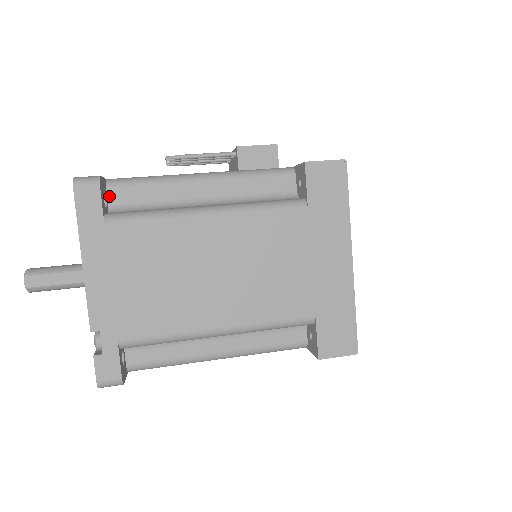
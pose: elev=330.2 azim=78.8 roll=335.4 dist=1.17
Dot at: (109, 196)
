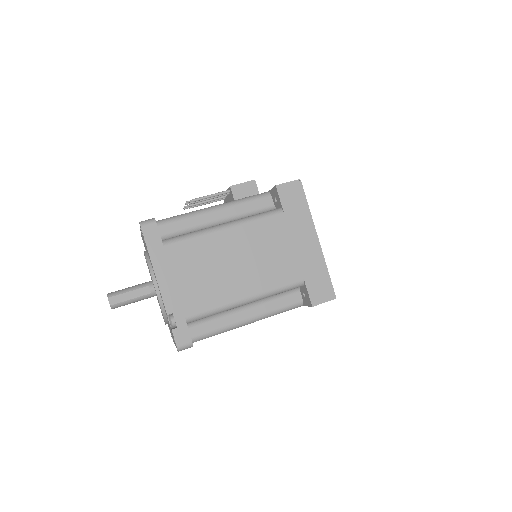
Dot at: (159, 231)
